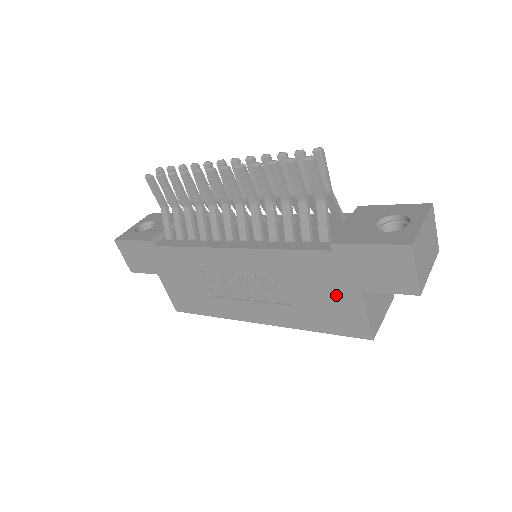
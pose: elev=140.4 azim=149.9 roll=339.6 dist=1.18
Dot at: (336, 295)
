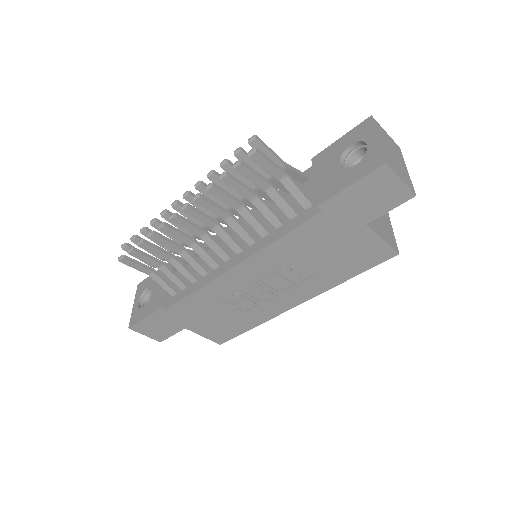
Dot at: (347, 242)
